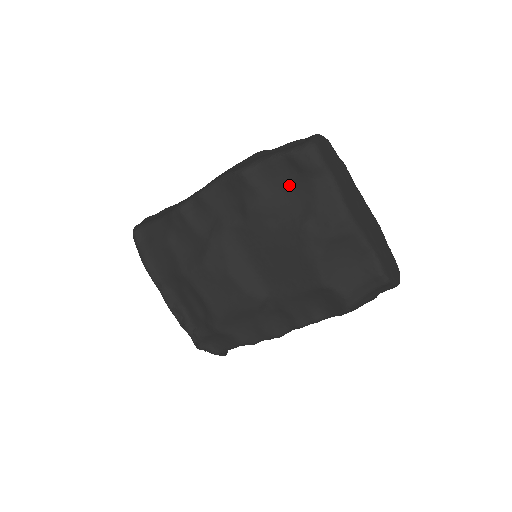
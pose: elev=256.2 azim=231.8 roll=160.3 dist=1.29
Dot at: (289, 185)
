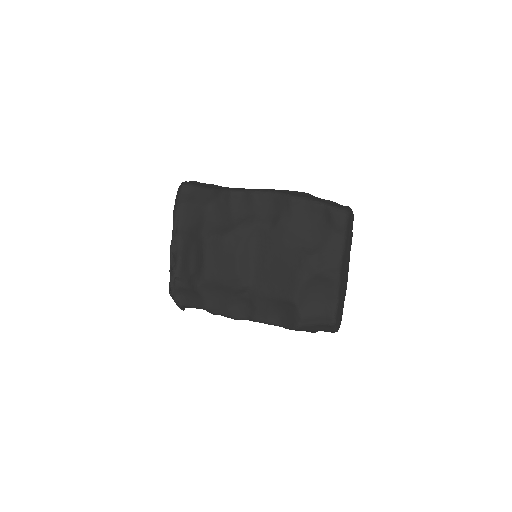
Dot at: (315, 225)
